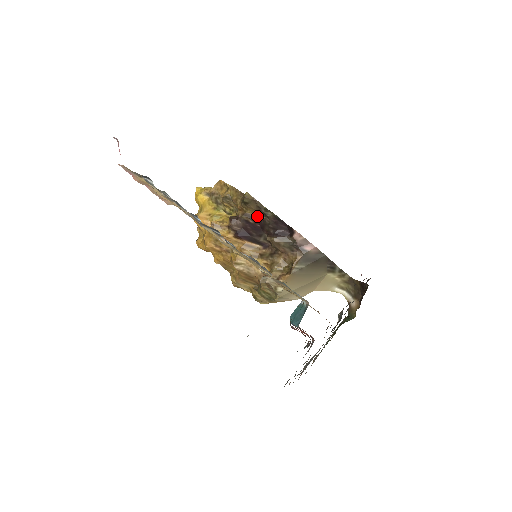
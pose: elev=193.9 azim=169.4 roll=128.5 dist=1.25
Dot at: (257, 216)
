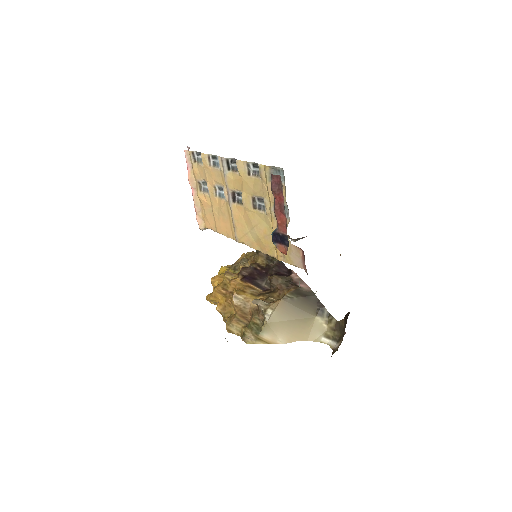
Dot at: (265, 265)
